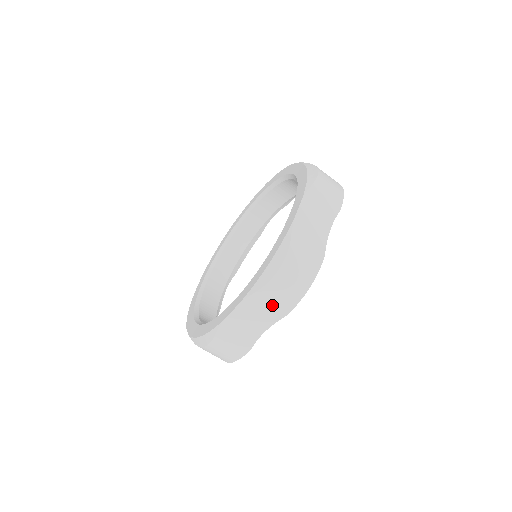
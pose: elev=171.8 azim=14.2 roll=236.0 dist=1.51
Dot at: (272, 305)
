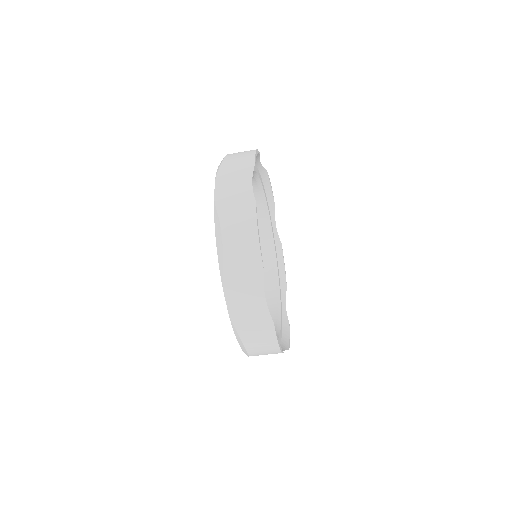
Dot at: (245, 271)
